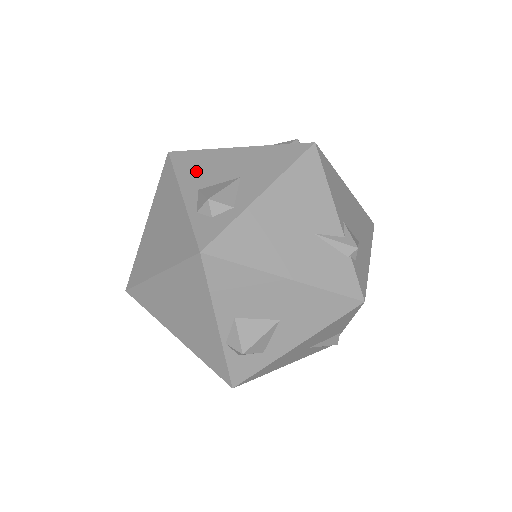
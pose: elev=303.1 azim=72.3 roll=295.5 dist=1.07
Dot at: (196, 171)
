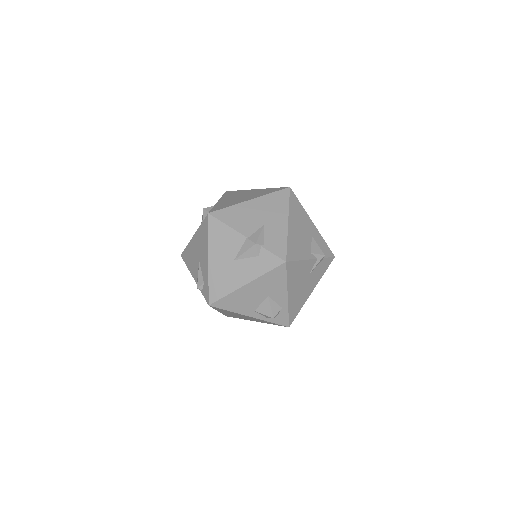
Dot at: (241, 305)
